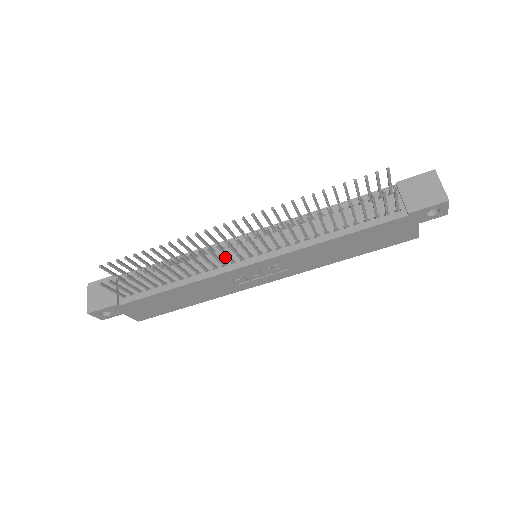
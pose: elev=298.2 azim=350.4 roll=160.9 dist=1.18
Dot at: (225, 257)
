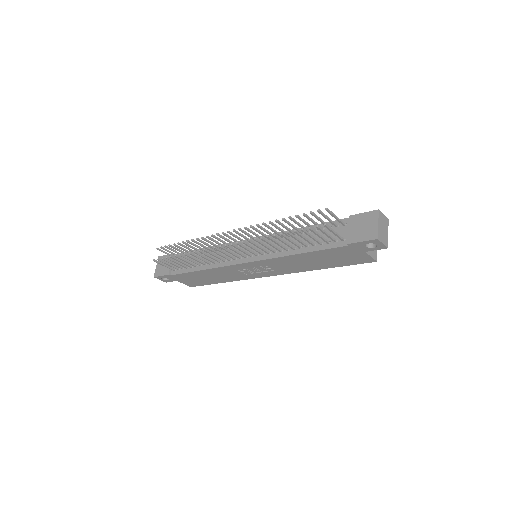
Dot at: occluded
